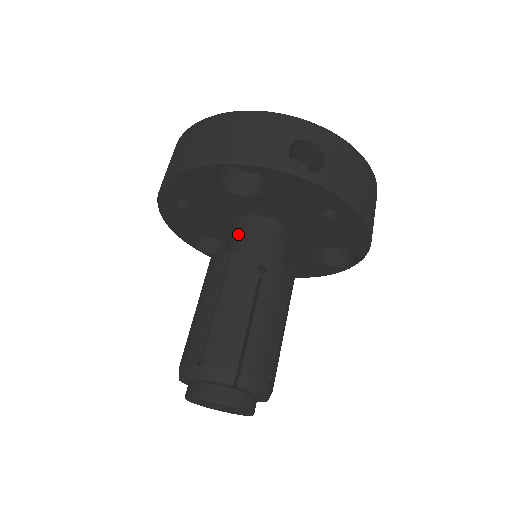
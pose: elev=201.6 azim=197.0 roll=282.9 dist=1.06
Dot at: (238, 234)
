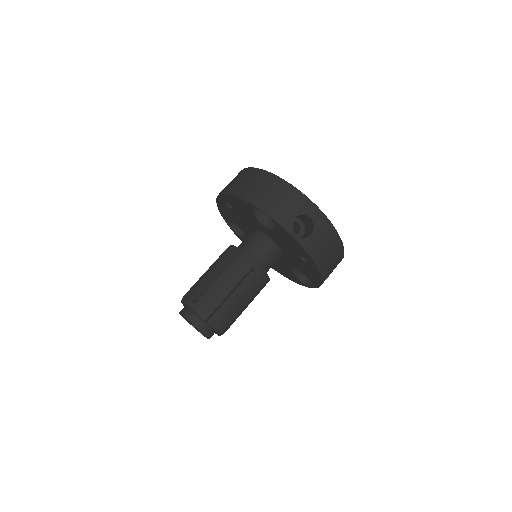
Dot at: (251, 240)
